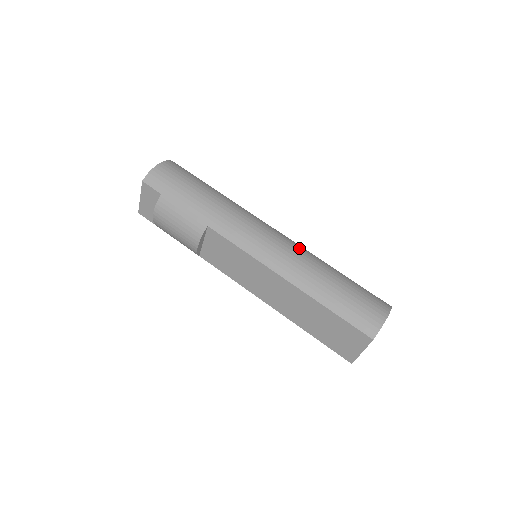
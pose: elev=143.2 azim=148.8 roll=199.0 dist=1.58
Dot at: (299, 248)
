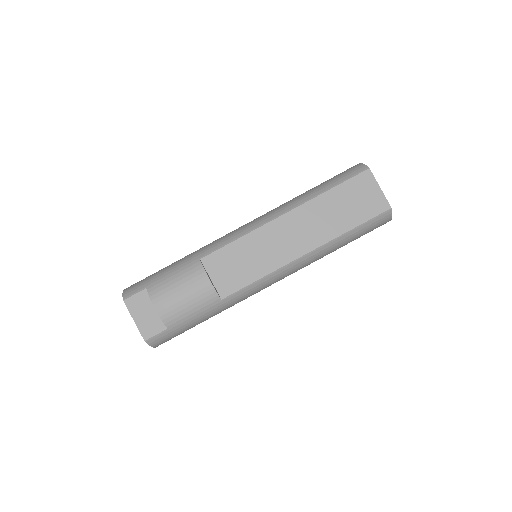
Dot at: occluded
